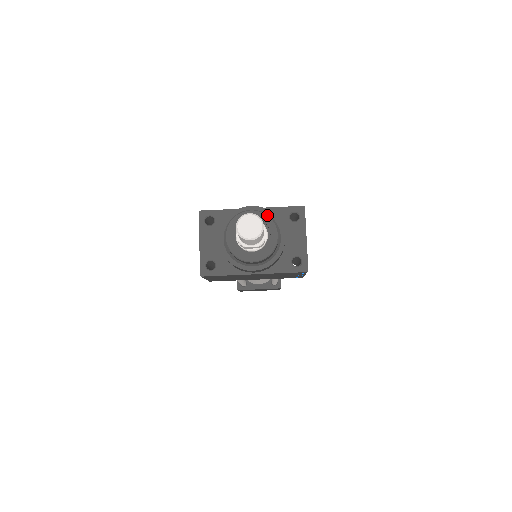
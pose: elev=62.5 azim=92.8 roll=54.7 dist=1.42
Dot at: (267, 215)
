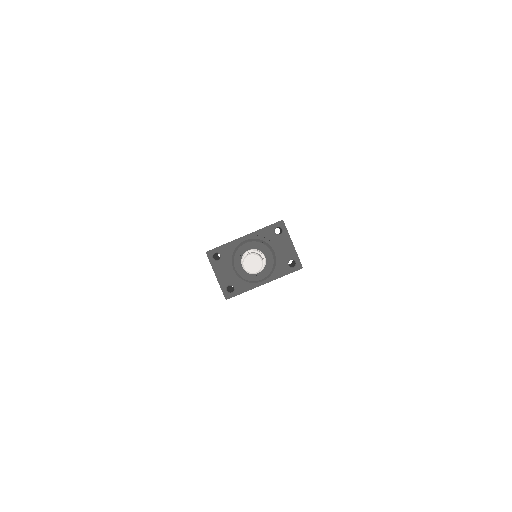
Dot at: (259, 242)
